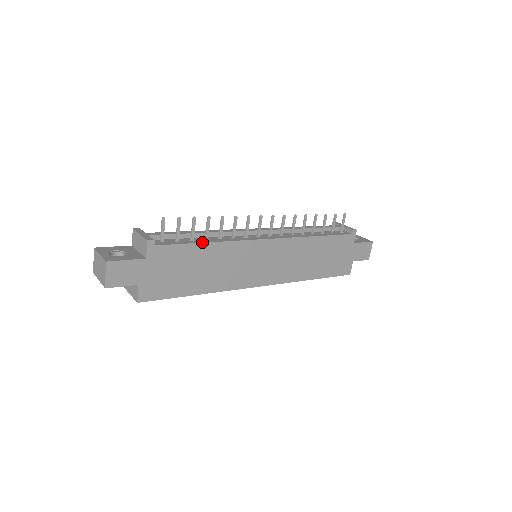
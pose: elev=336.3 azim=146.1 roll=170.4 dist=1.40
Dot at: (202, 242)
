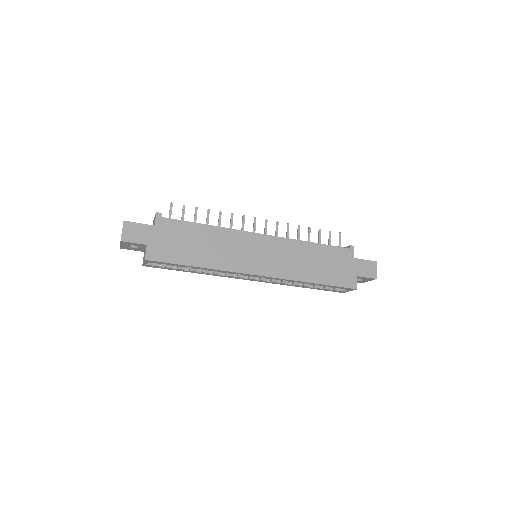
Dot at: (201, 224)
